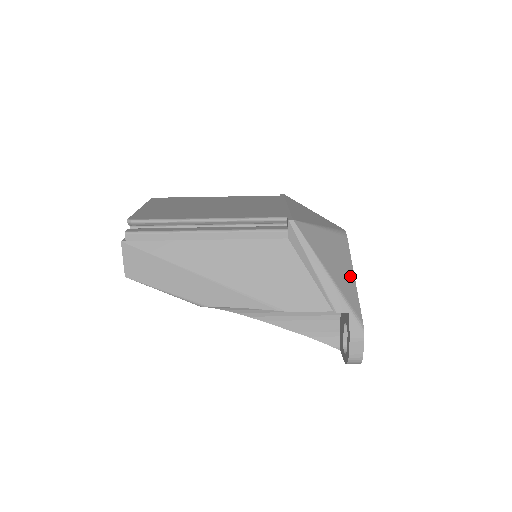
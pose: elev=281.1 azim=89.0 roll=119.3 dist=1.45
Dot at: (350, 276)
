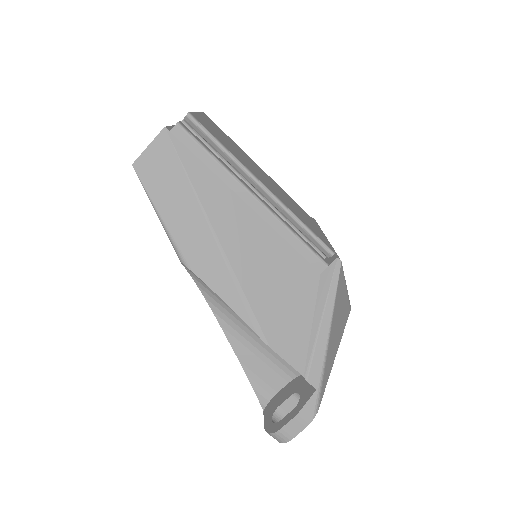
Dot at: (335, 352)
